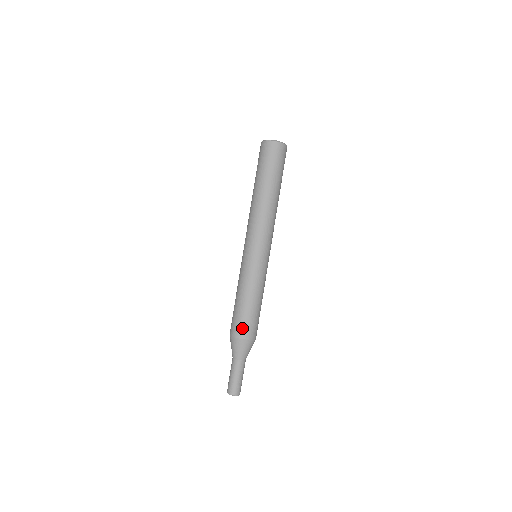
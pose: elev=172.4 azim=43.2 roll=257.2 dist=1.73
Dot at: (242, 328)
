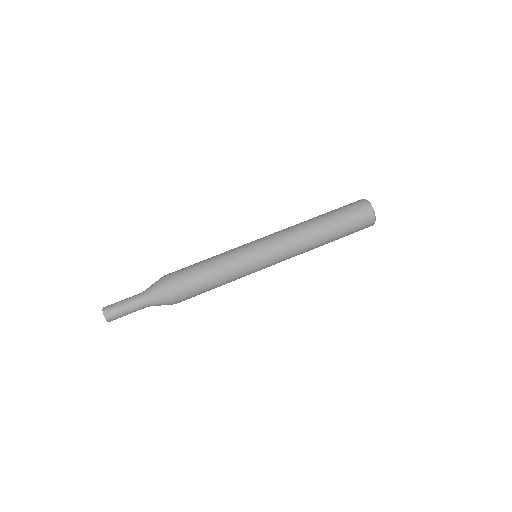
Dot at: (175, 271)
